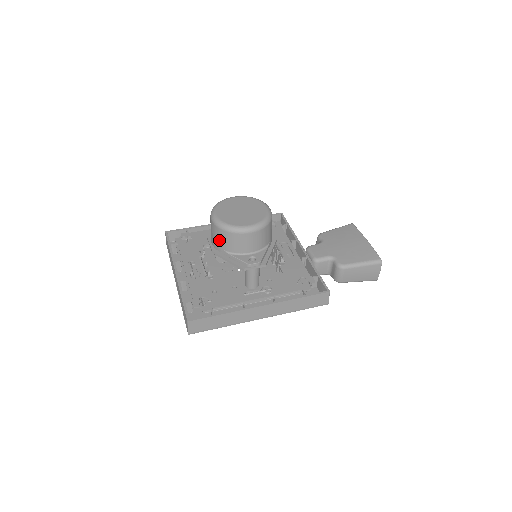
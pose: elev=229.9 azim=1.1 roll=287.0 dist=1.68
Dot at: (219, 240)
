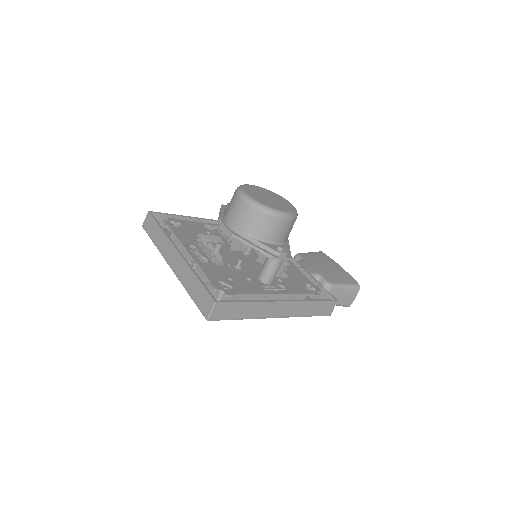
Dot at: (247, 221)
